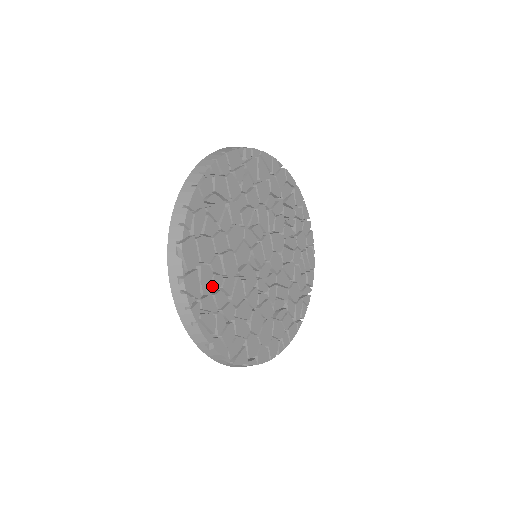
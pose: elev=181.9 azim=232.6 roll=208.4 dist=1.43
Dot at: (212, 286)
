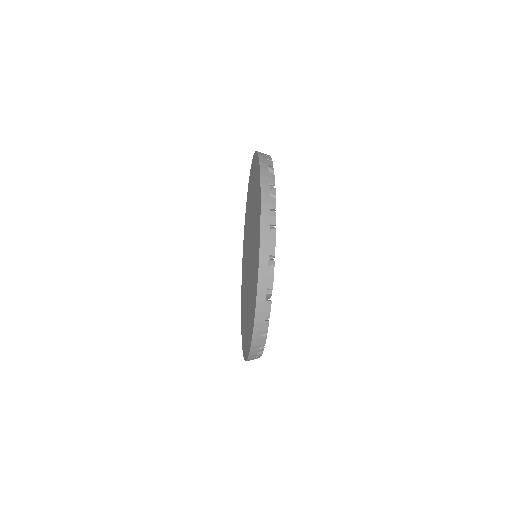
Dot at: occluded
